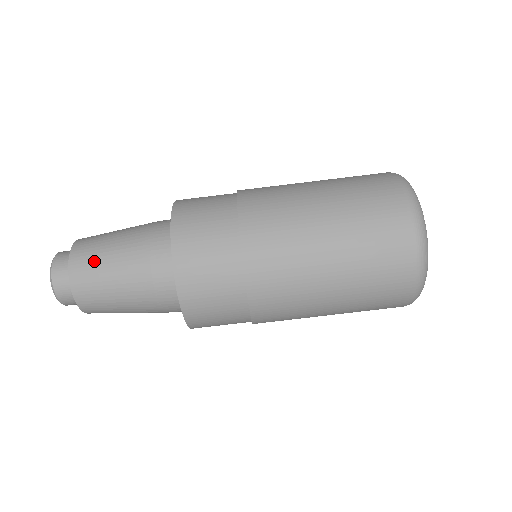
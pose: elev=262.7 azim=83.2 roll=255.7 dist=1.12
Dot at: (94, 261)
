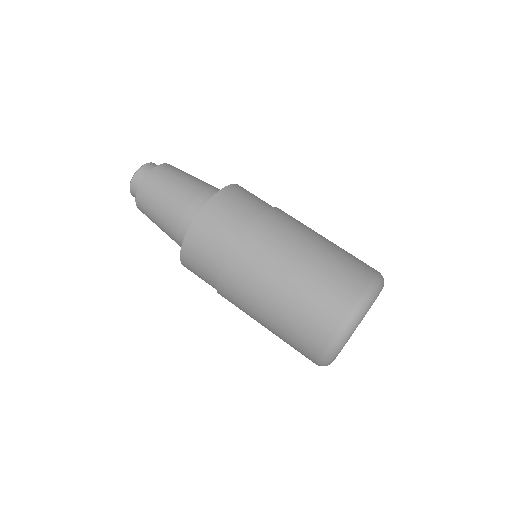
Dot at: (154, 193)
